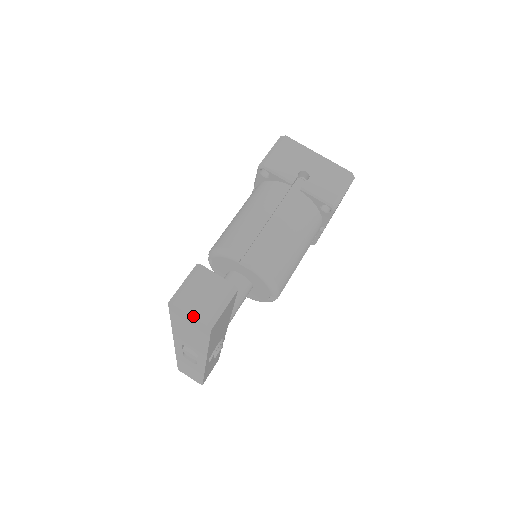
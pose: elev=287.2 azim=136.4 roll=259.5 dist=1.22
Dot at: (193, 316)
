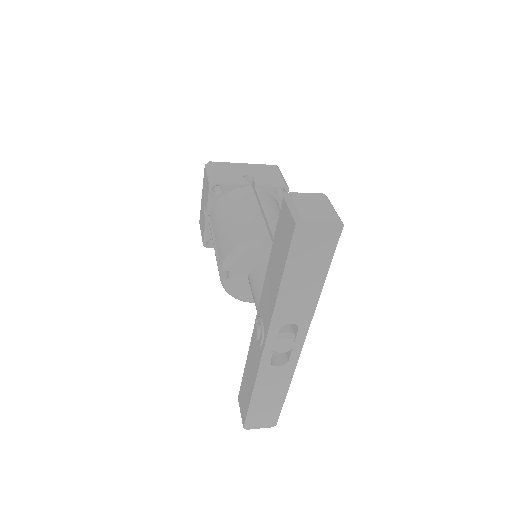
Dot at: (325, 219)
